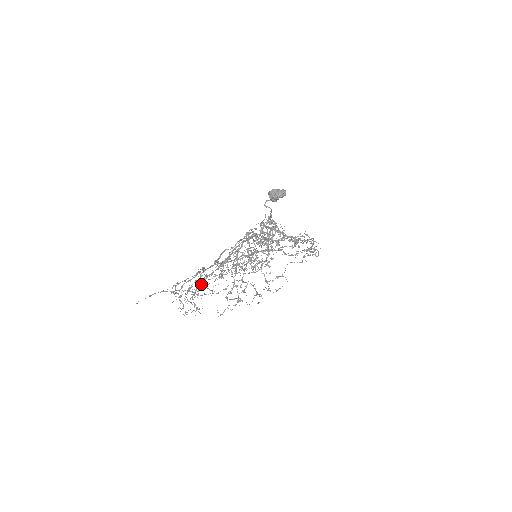
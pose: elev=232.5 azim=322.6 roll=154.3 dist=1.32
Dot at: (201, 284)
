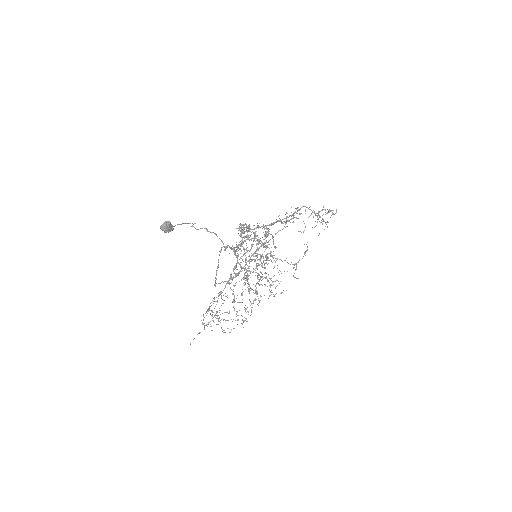
Dot at: occluded
